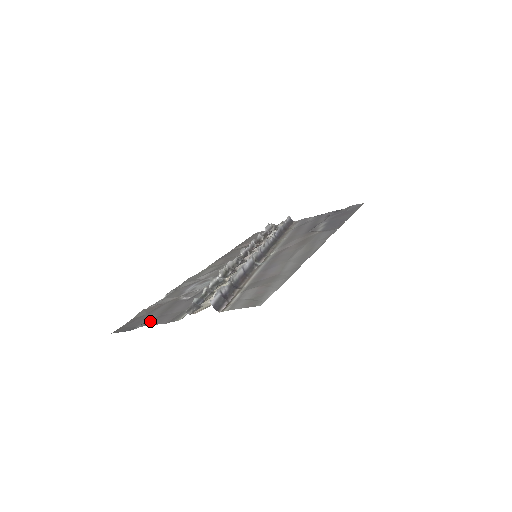
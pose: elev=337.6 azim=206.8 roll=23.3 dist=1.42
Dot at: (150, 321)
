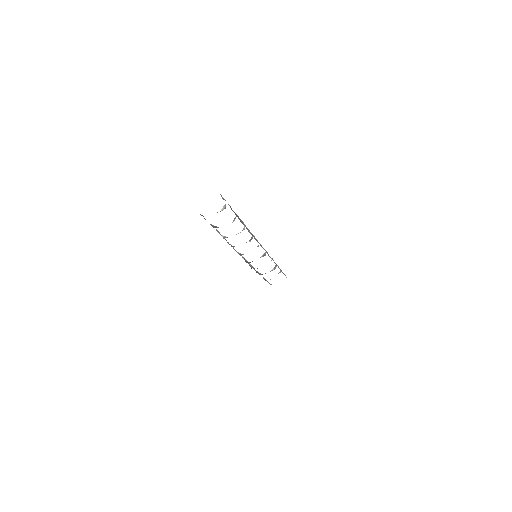
Dot at: occluded
